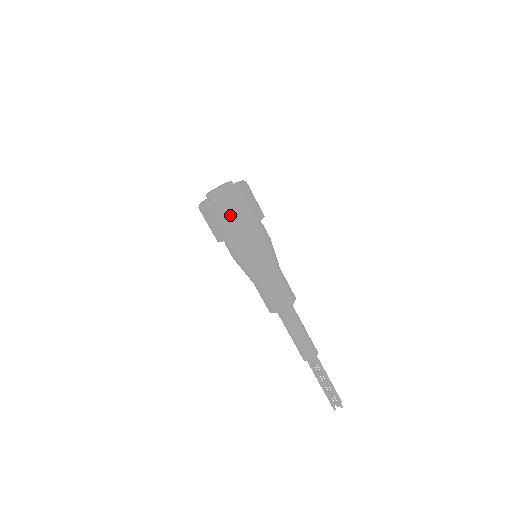
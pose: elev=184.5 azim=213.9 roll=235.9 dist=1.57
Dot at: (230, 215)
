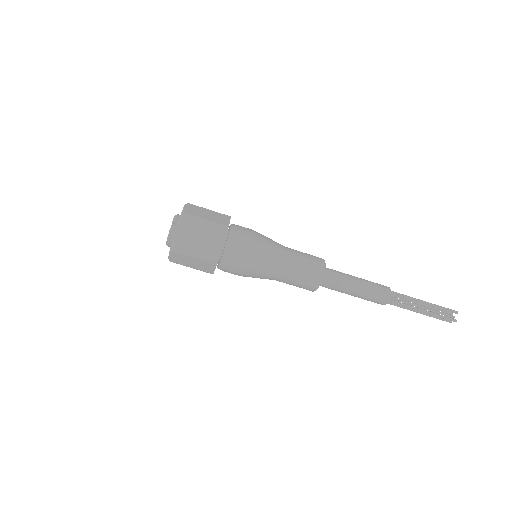
Dot at: (191, 264)
